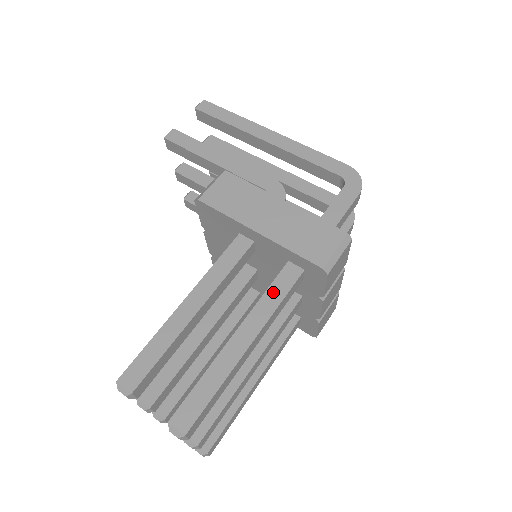
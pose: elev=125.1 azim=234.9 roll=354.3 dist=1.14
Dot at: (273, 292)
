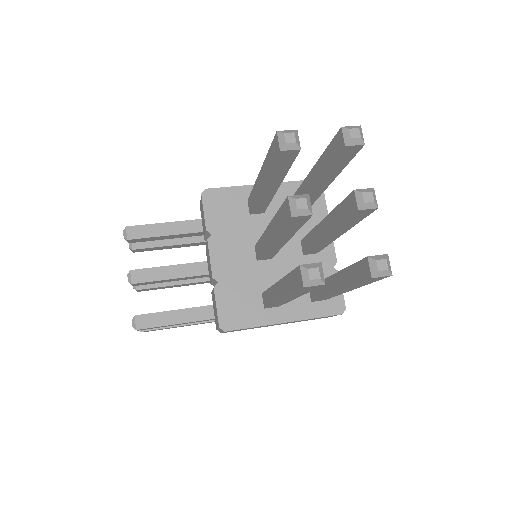
Dot at: occluded
